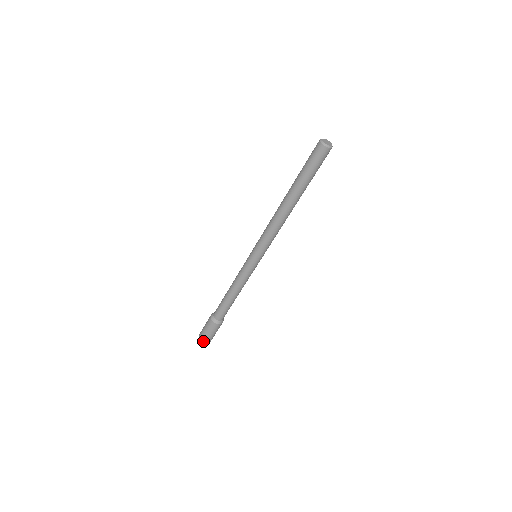
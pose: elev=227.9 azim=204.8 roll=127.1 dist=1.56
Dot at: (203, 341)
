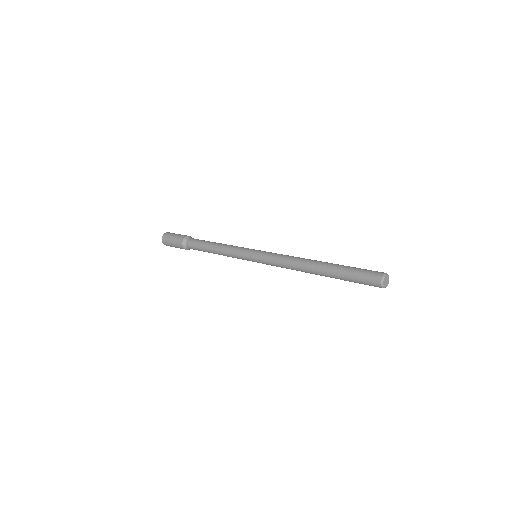
Dot at: occluded
